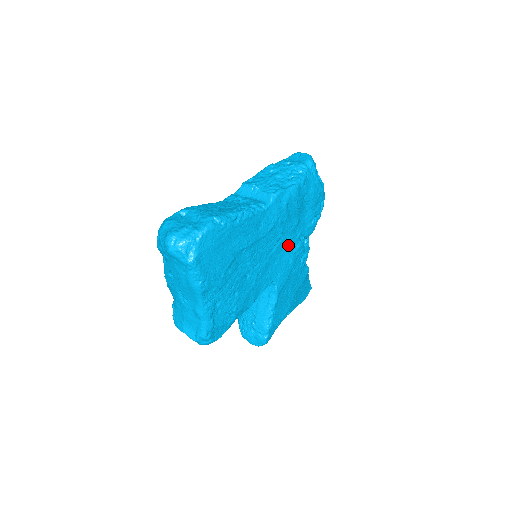
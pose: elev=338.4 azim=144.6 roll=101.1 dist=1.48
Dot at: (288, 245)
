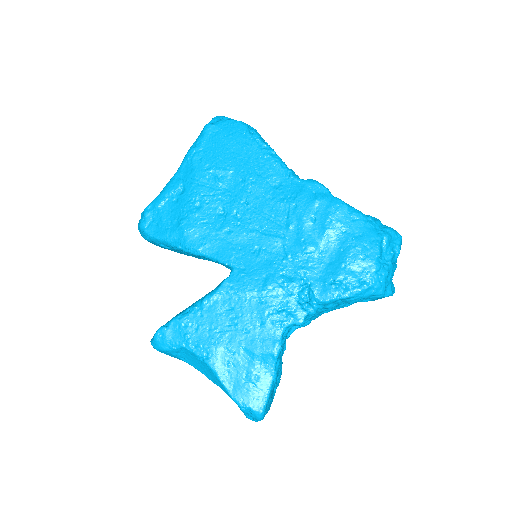
Dot at: (283, 259)
